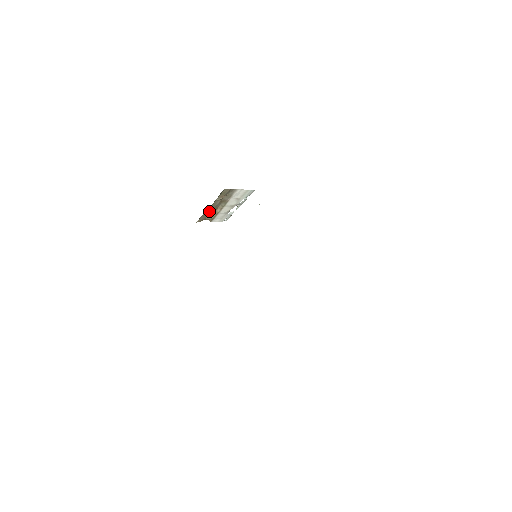
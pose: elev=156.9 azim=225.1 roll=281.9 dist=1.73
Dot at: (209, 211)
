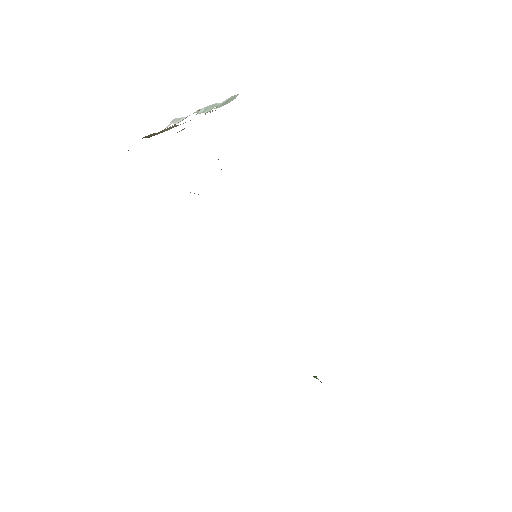
Dot at: occluded
